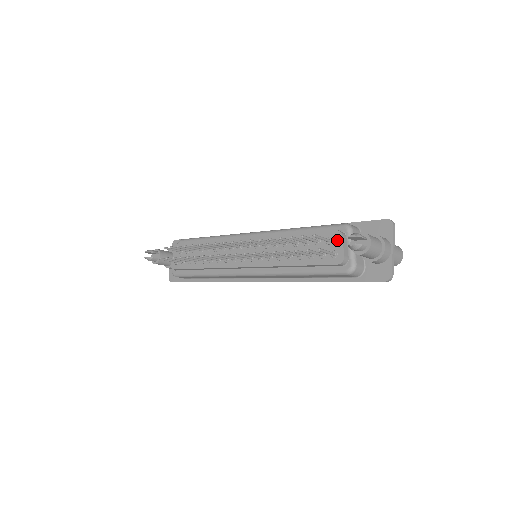
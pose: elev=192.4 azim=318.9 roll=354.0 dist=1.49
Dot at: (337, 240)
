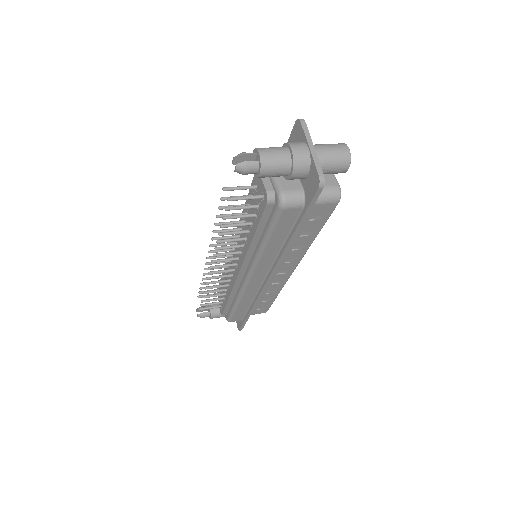
Dot at: (258, 180)
